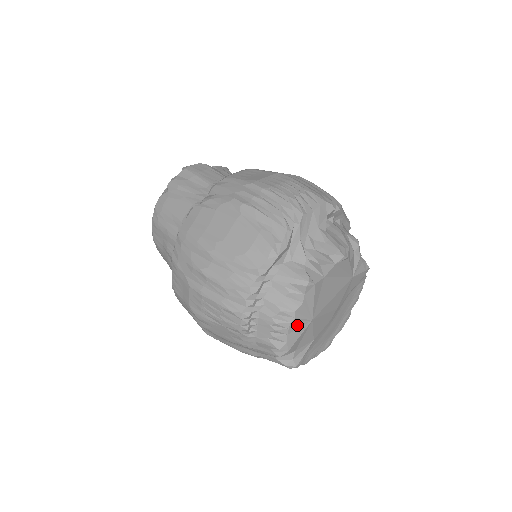
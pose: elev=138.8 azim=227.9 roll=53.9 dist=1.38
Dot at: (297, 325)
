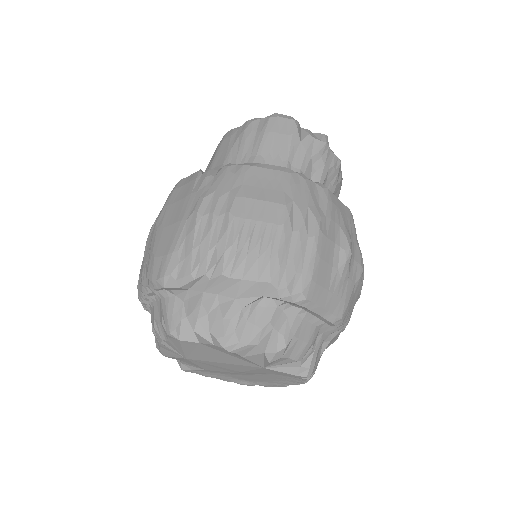
Dot at: (168, 349)
